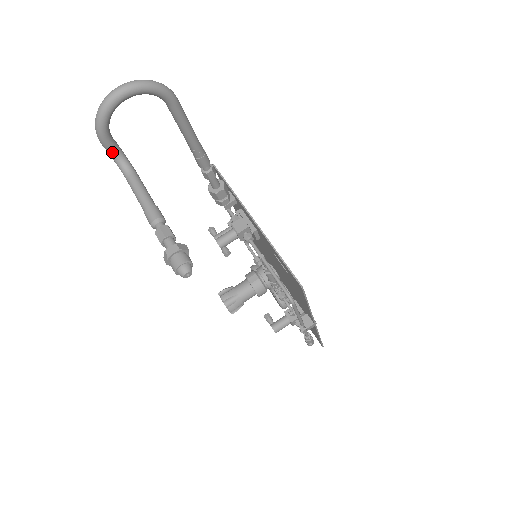
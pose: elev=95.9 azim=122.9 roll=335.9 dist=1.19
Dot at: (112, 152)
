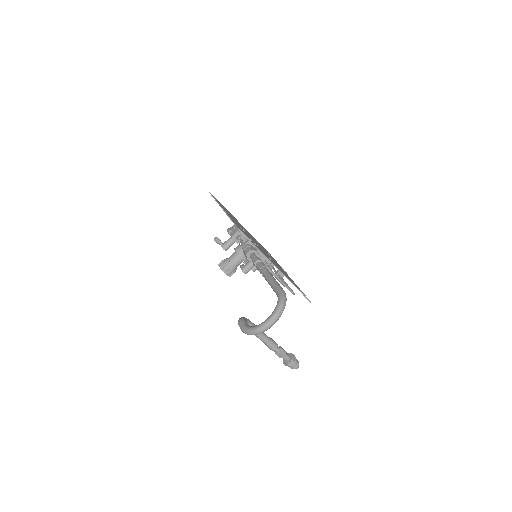
Dot at: occluded
